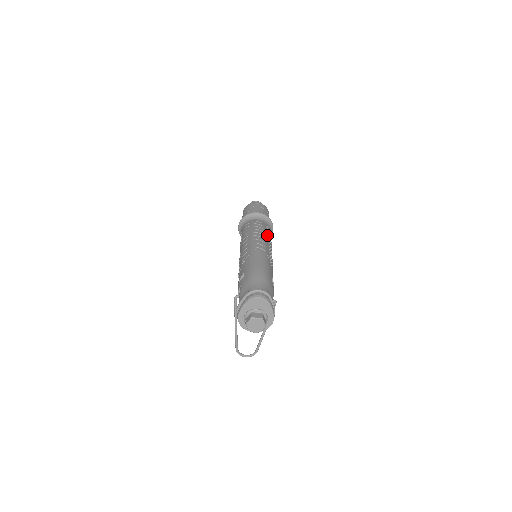
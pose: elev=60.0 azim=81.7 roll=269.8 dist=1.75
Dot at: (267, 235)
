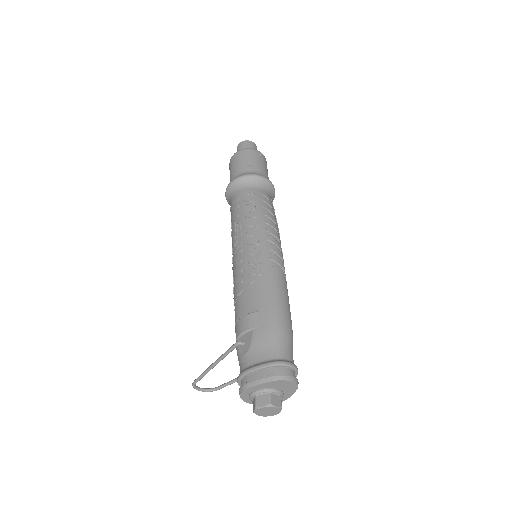
Dot at: (278, 230)
